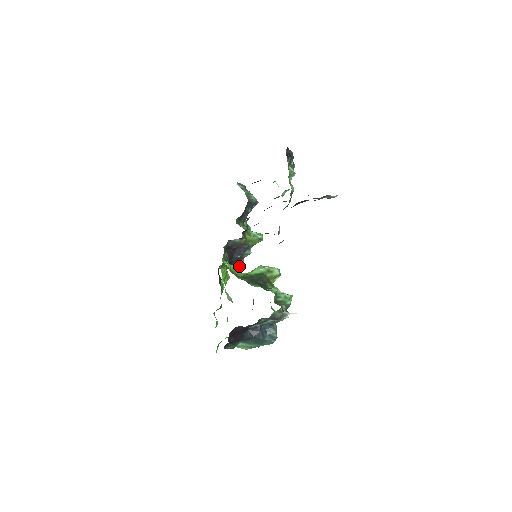
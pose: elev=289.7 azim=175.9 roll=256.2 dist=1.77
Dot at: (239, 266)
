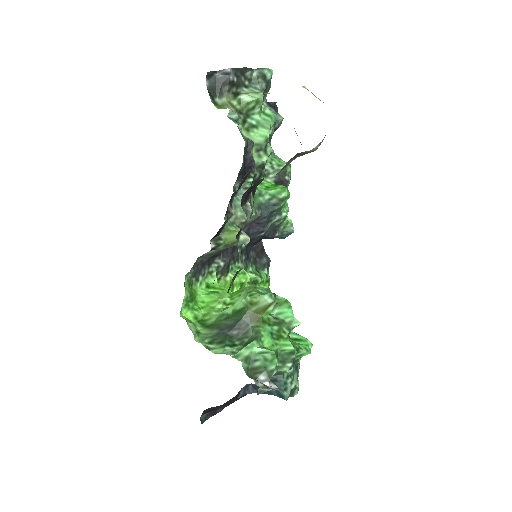
Dot at: (284, 231)
